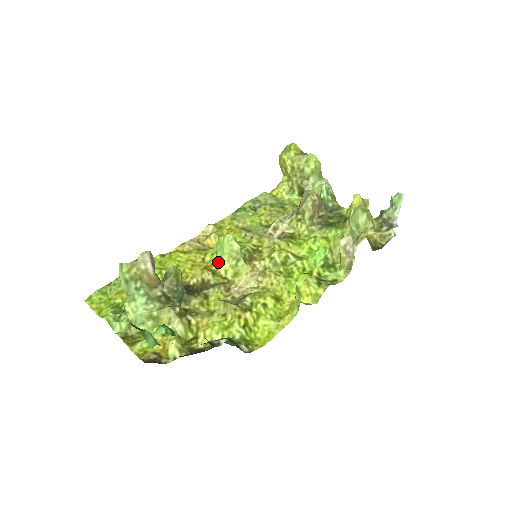
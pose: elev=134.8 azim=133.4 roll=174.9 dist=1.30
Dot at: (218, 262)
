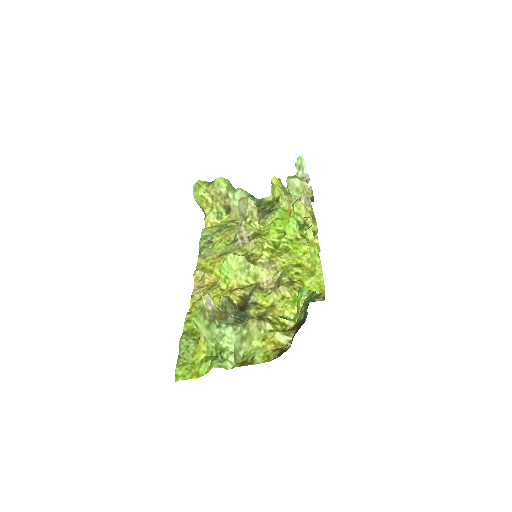
Dot at: (235, 281)
